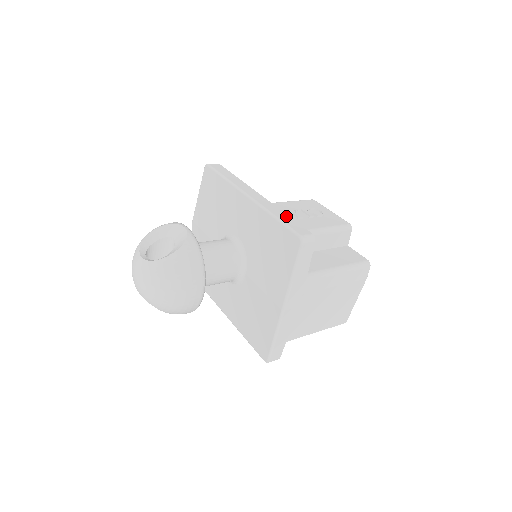
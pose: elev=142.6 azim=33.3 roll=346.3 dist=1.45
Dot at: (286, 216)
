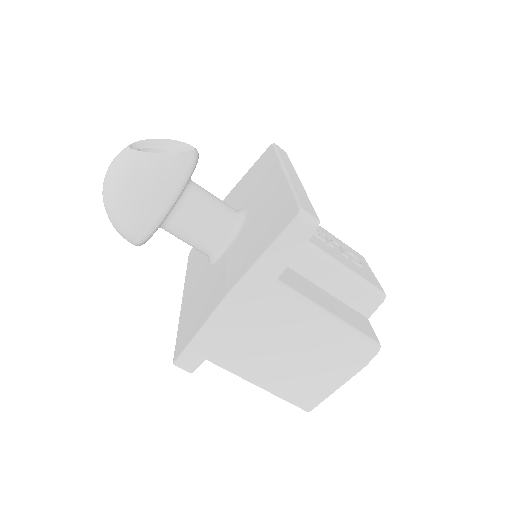
Dot at: (306, 198)
